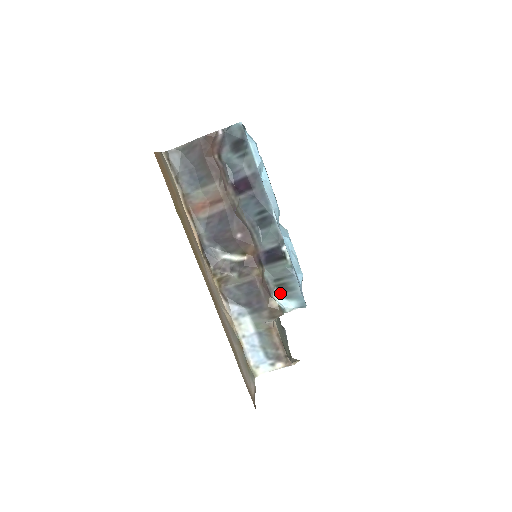
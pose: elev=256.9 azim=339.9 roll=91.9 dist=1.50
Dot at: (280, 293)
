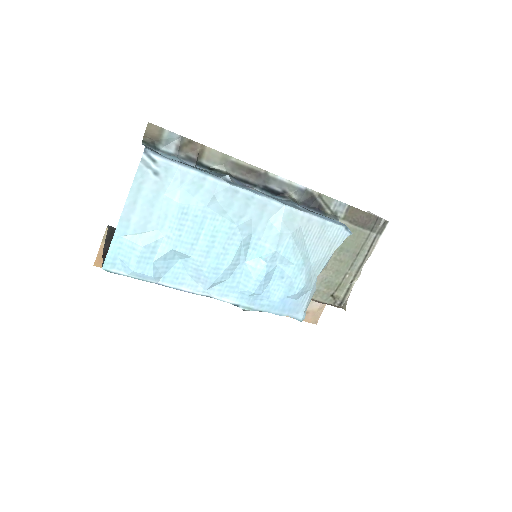
Dot at: occluded
